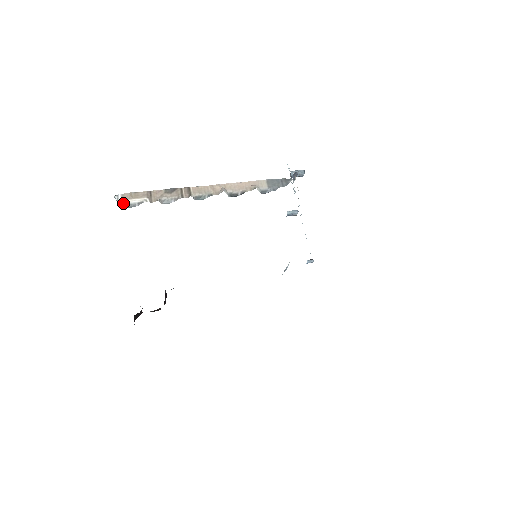
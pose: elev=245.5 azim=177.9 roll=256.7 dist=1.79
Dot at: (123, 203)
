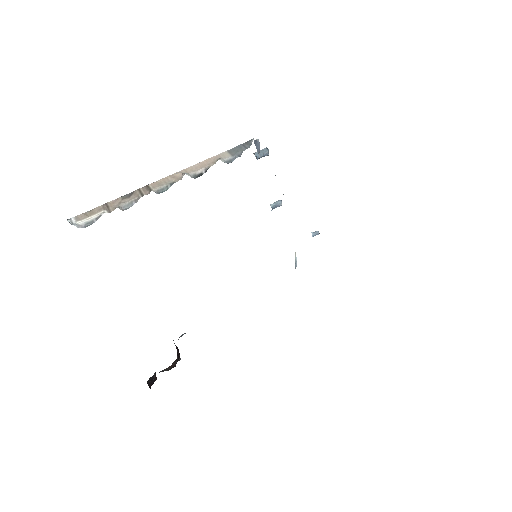
Dot at: (79, 224)
